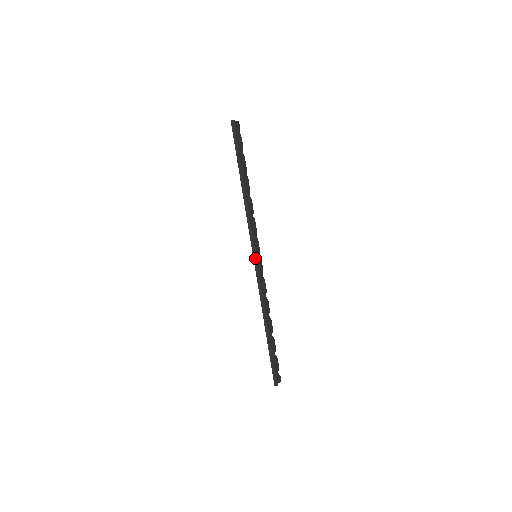
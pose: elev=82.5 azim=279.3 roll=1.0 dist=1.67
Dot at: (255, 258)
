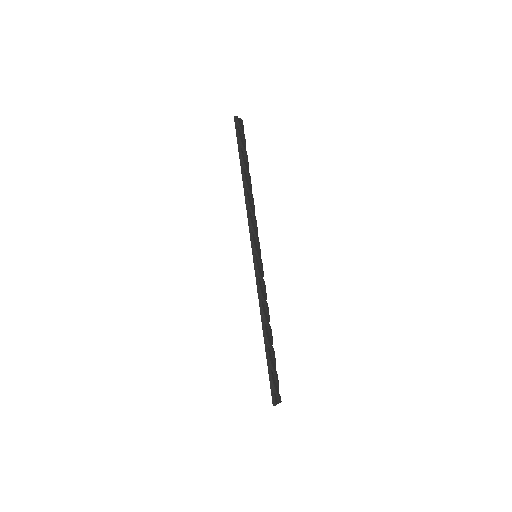
Dot at: (254, 255)
